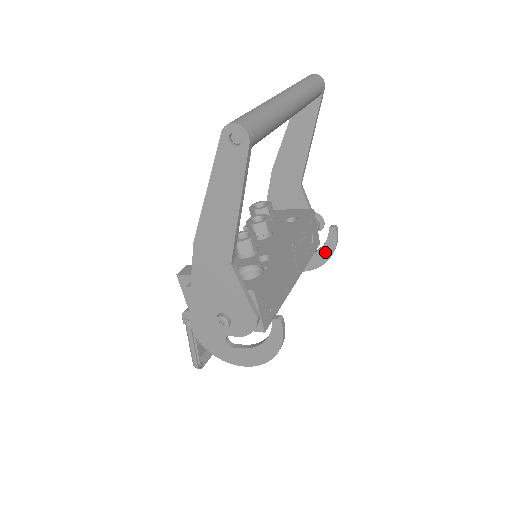
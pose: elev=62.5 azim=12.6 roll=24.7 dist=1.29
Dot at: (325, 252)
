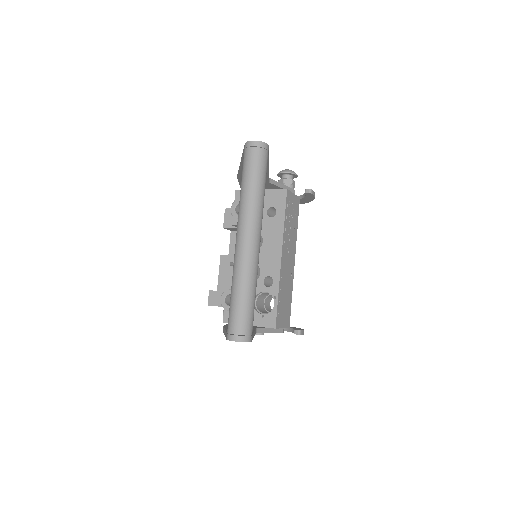
Dot at: (306, 200)
